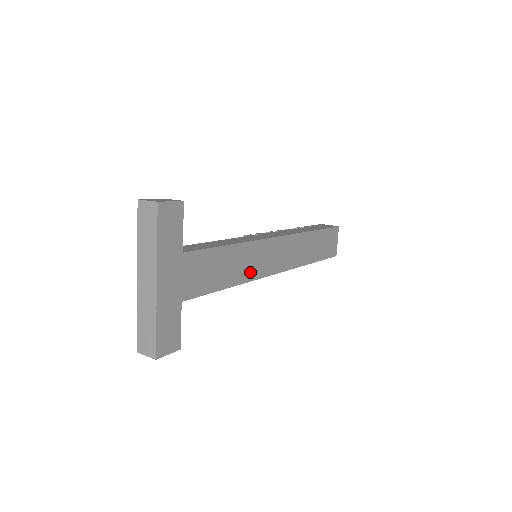
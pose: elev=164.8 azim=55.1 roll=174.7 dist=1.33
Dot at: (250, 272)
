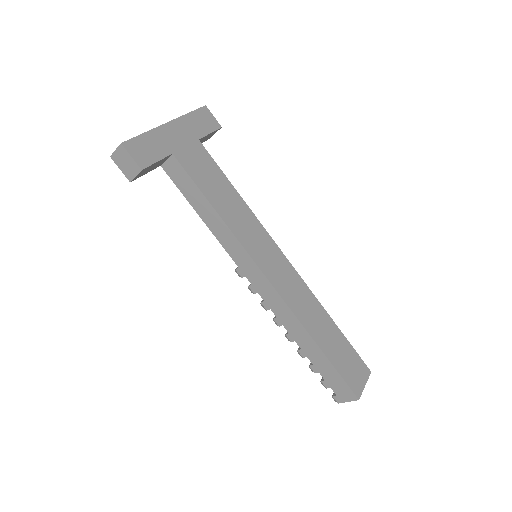
Dot at: (242, 234)
